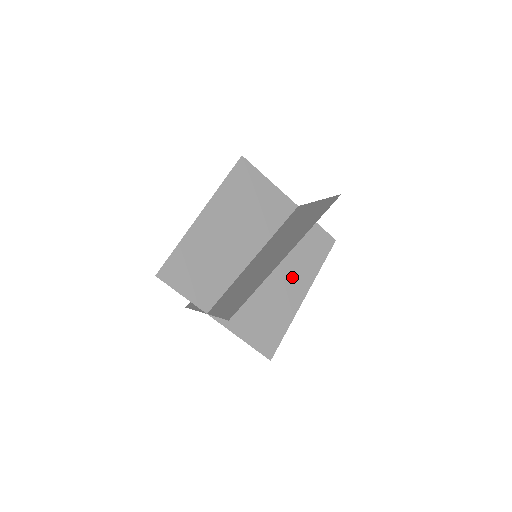
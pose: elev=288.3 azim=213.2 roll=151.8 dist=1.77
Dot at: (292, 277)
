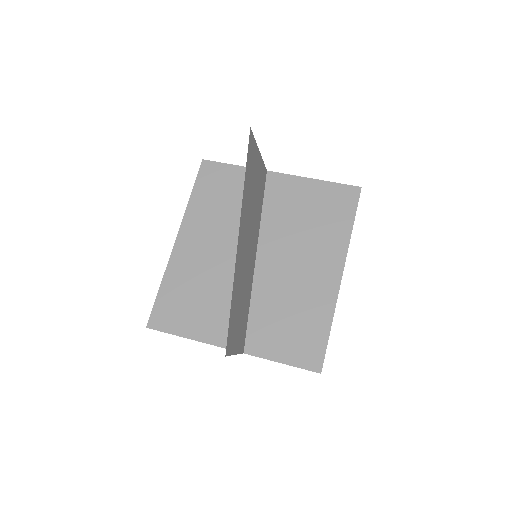
Dot at: occluded
